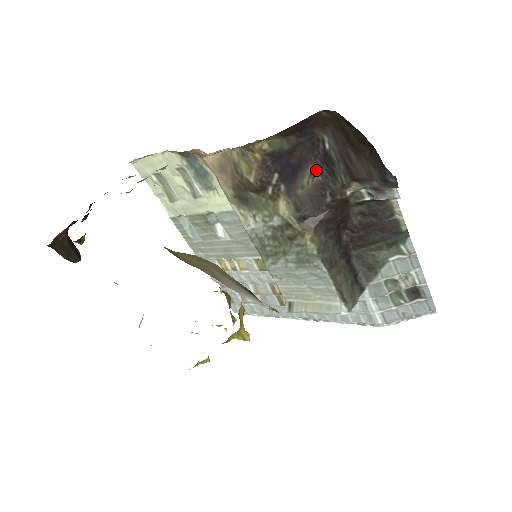
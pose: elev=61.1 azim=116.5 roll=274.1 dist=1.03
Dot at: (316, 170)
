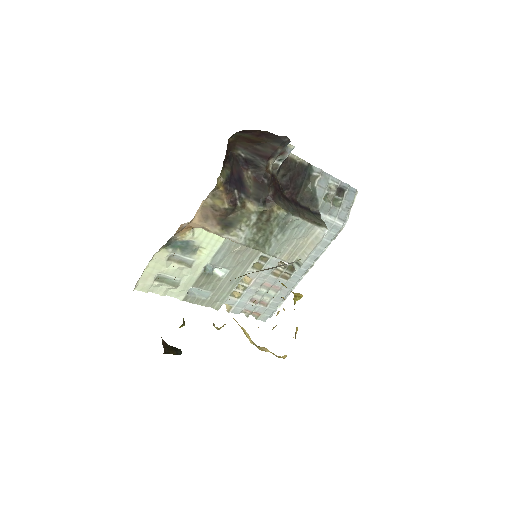
Dot at: (248, 173)
